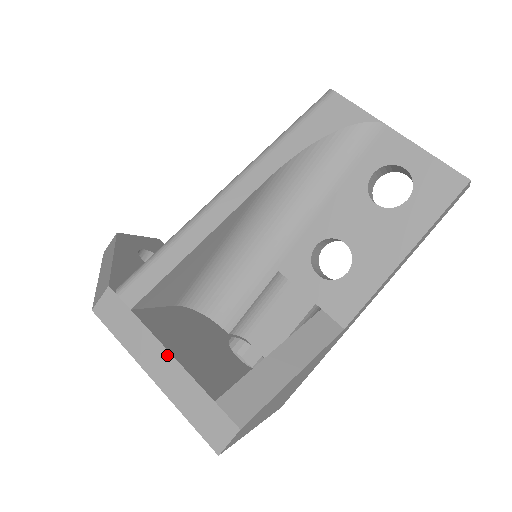
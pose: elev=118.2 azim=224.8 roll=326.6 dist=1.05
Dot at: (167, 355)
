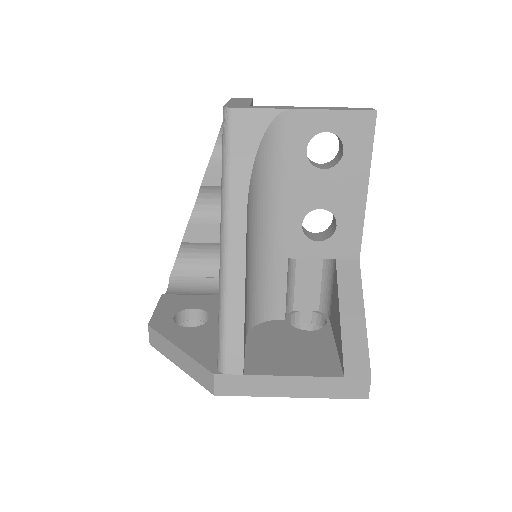
Dot at: (292, 379)
